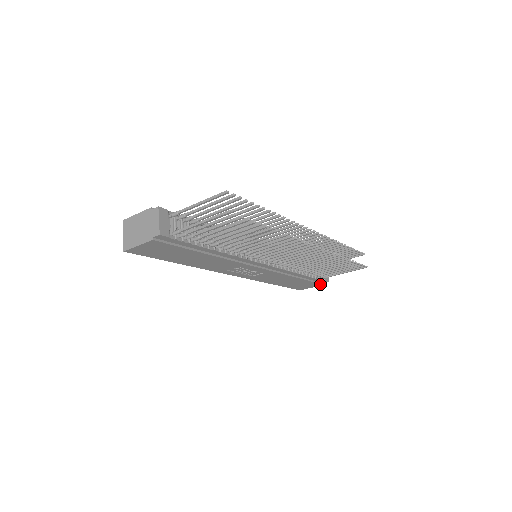
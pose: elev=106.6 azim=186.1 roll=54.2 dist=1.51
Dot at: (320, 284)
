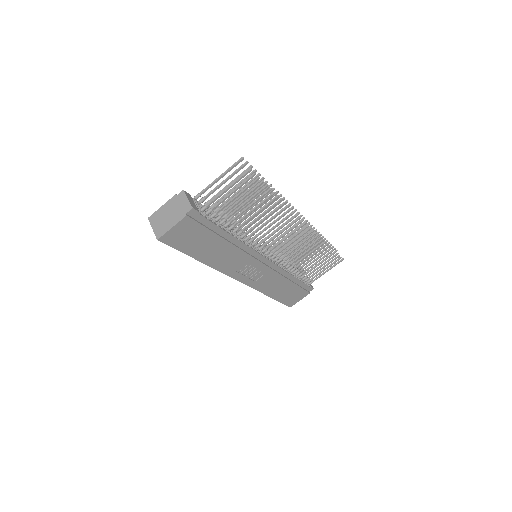
Dot at: (307, 293)
